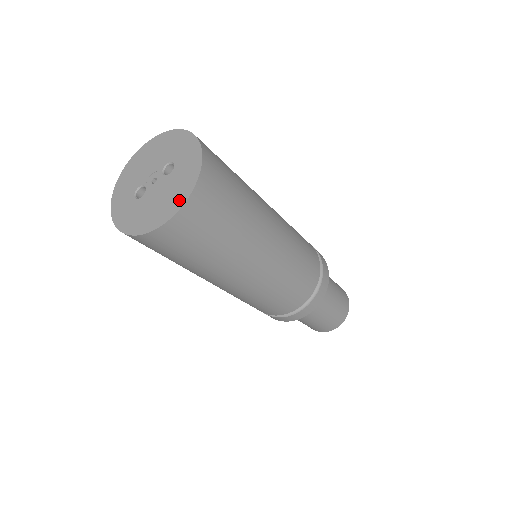
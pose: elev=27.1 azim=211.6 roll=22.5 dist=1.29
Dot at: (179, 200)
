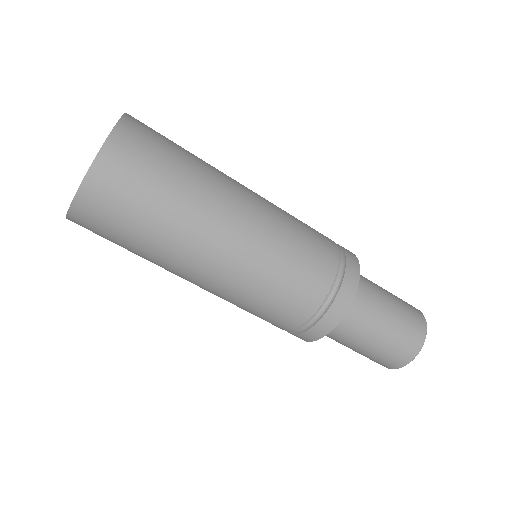
Dot at: occluded
